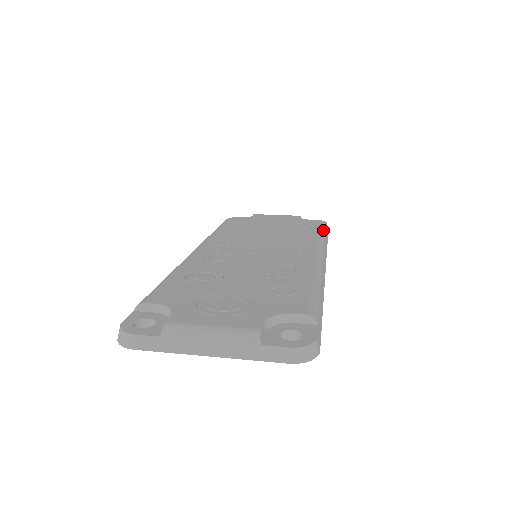
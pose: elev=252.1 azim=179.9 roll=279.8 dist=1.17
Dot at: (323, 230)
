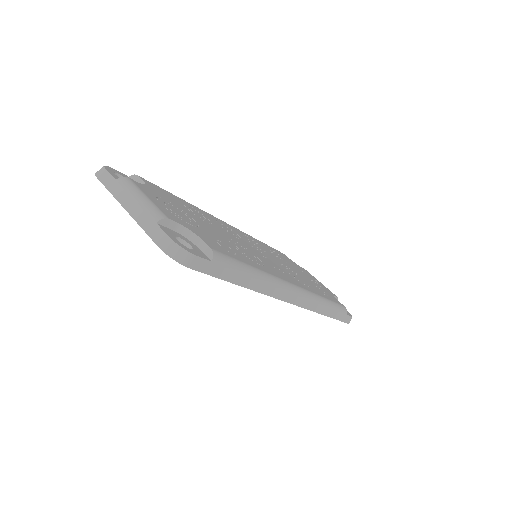
Dot at: (336, 305)
